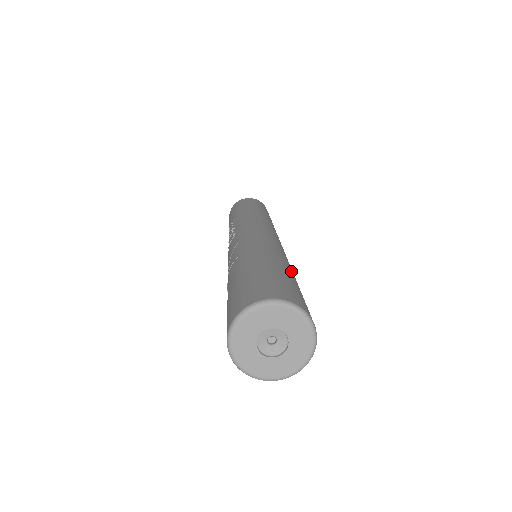
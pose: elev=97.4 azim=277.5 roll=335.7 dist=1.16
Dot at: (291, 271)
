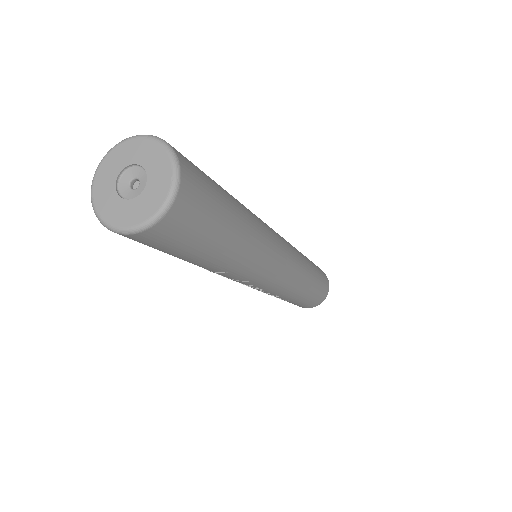
Dot at: occluded
